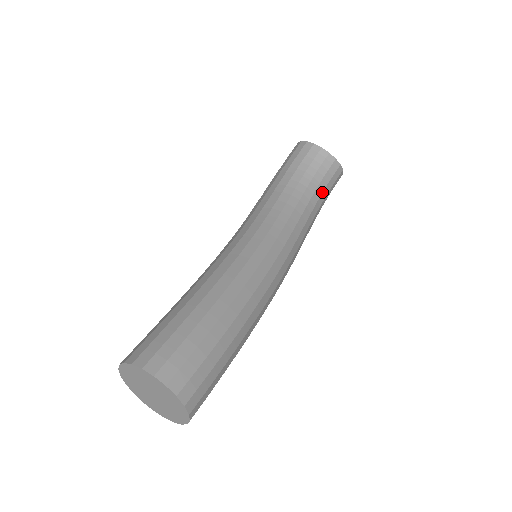
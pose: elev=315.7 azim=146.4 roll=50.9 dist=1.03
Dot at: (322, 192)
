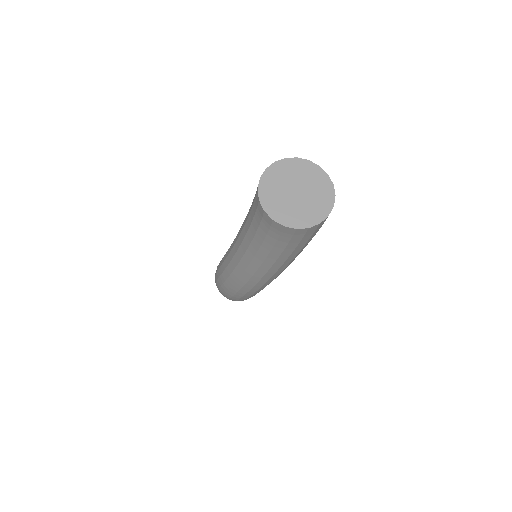
Dot at: occluded
